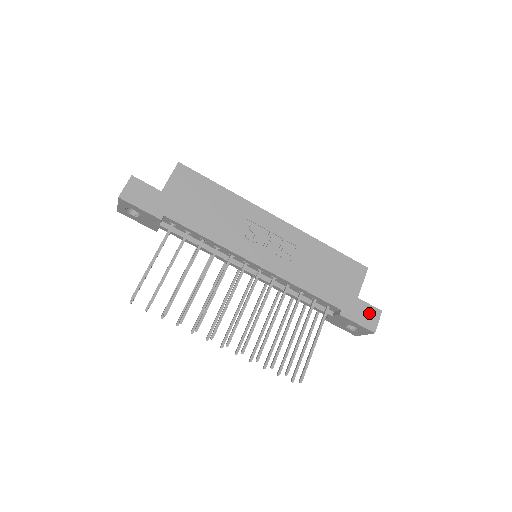
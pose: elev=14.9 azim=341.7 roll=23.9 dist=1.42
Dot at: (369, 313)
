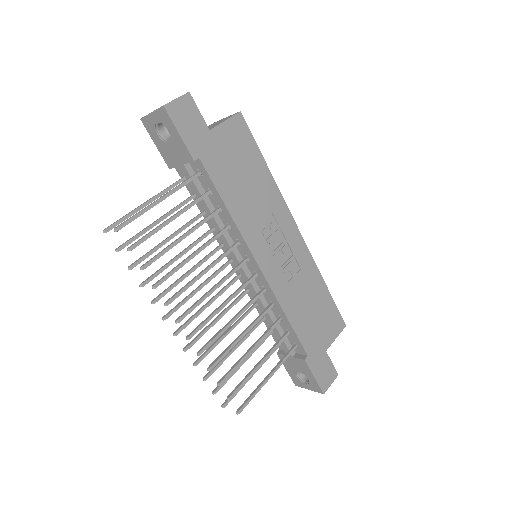
Dot at: (328, 371)
